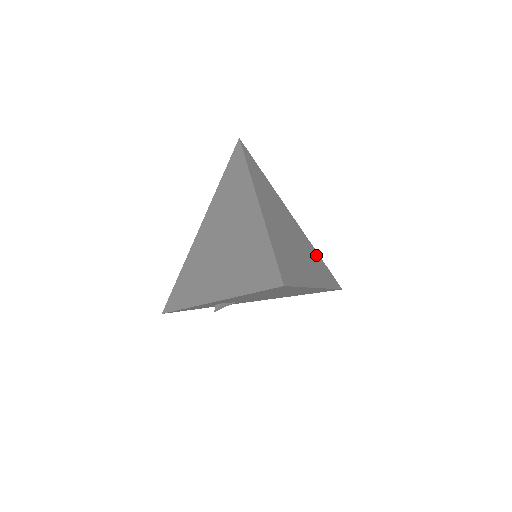
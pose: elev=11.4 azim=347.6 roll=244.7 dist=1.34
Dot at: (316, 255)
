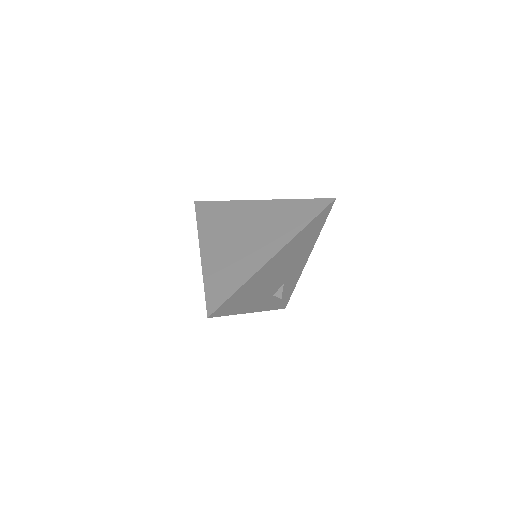
Dot at: (289, 207)
